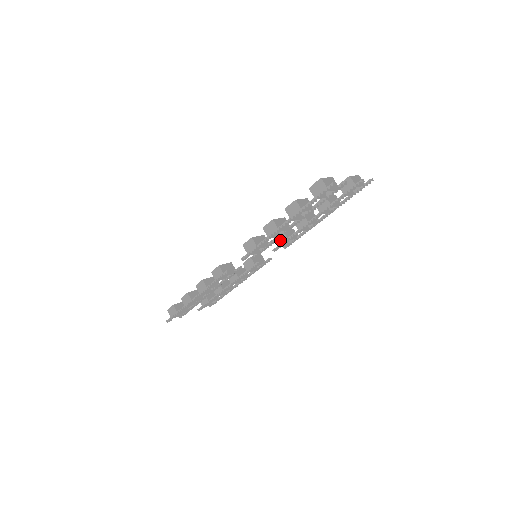
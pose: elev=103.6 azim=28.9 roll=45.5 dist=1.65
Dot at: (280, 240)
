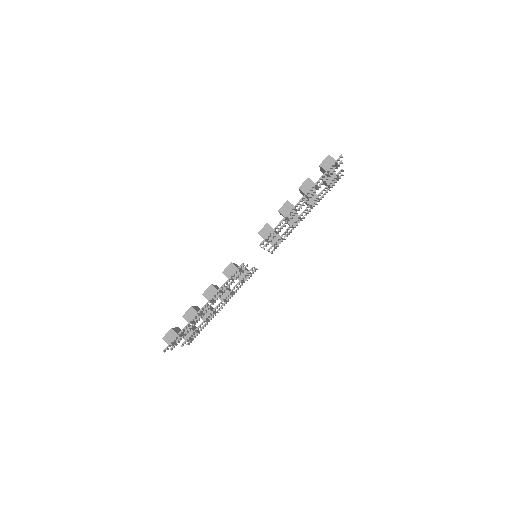
Dot at: (273, 240)
